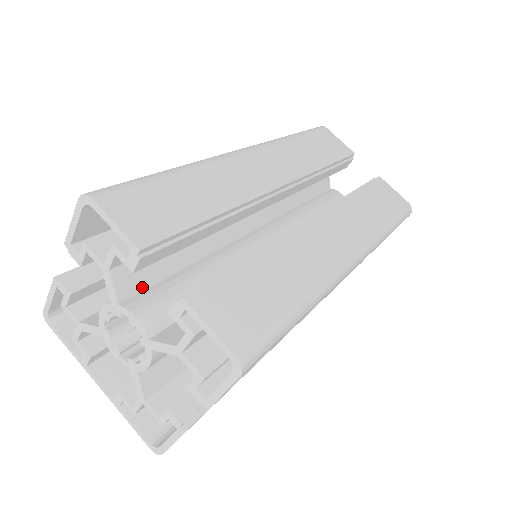
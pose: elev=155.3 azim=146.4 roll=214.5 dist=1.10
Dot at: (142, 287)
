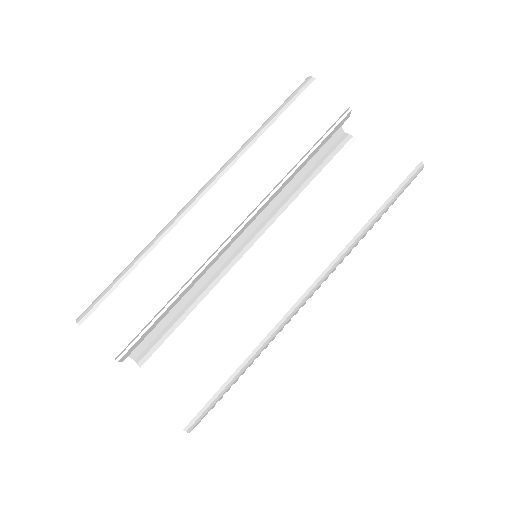
Dot at: (148, 343)
